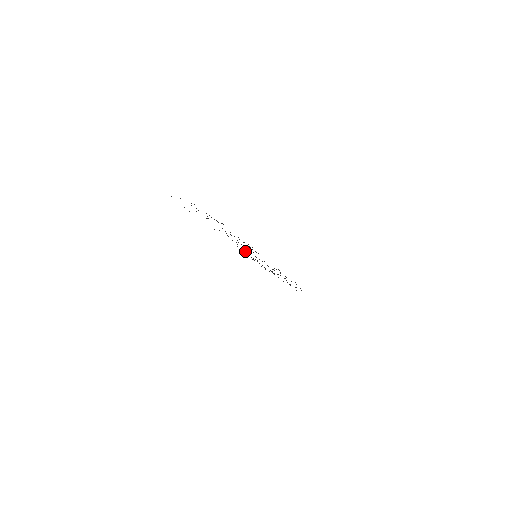
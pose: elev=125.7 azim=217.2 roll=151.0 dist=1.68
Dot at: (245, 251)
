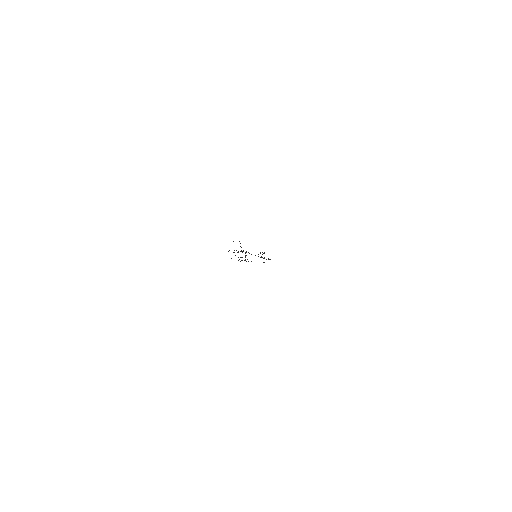
Dot at: occluded
